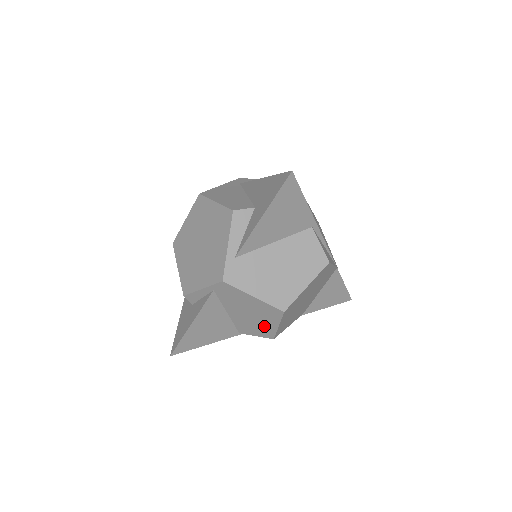
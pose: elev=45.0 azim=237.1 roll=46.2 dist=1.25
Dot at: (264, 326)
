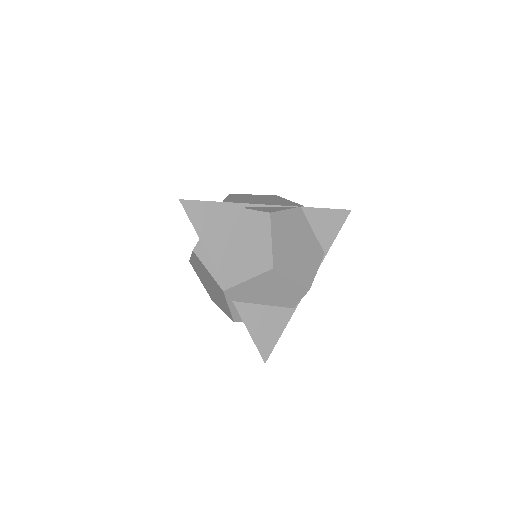
Dot at: (289, 289)
